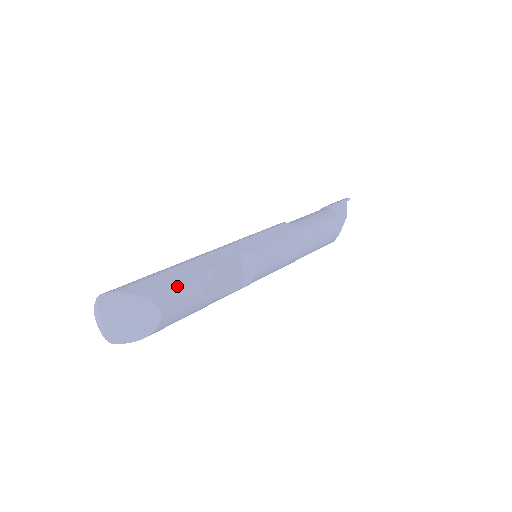
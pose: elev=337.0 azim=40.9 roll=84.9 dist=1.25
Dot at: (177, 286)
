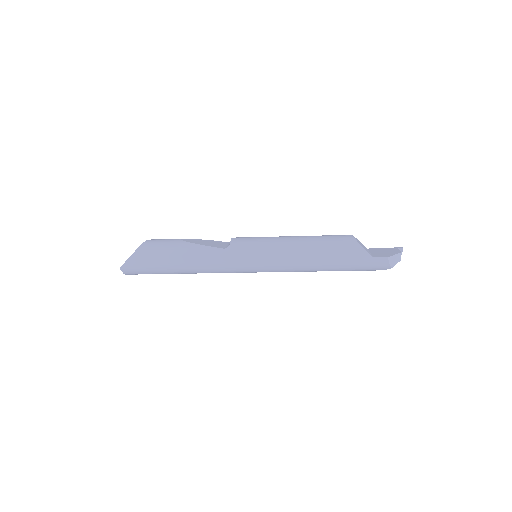
Dot at: occluded
